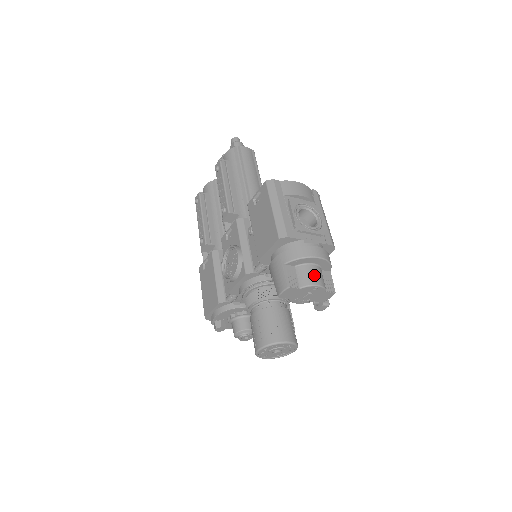
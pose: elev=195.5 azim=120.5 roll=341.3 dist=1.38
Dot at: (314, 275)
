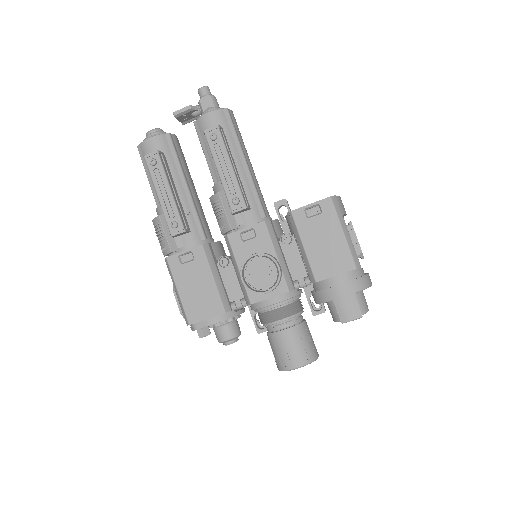
Dot at: occluded
